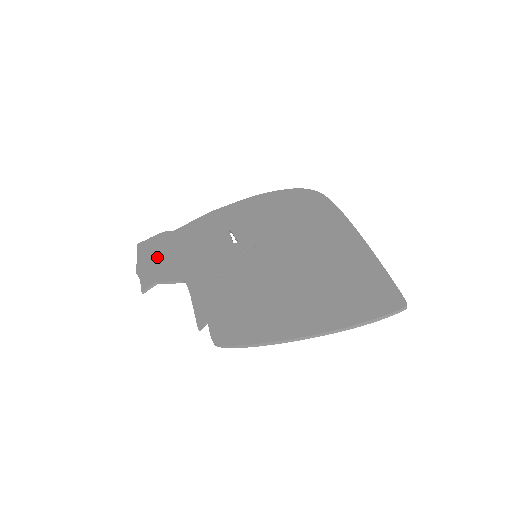
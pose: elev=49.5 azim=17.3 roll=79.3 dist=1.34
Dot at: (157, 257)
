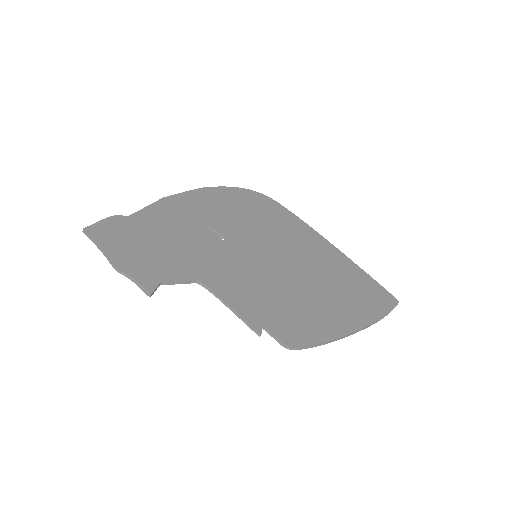
Dot at: (135, 249)
